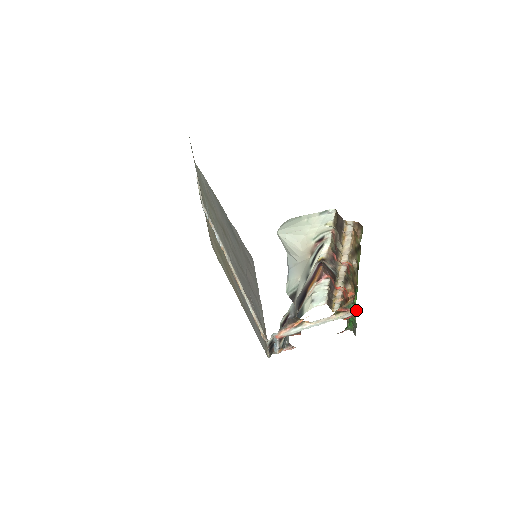
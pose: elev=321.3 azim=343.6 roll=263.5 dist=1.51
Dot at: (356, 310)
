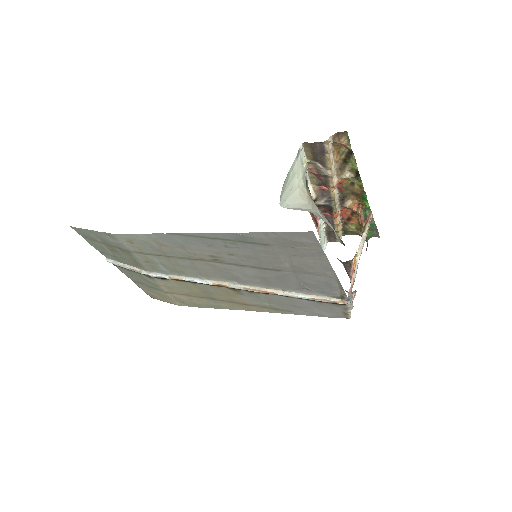
Dot at: (371, 214)
